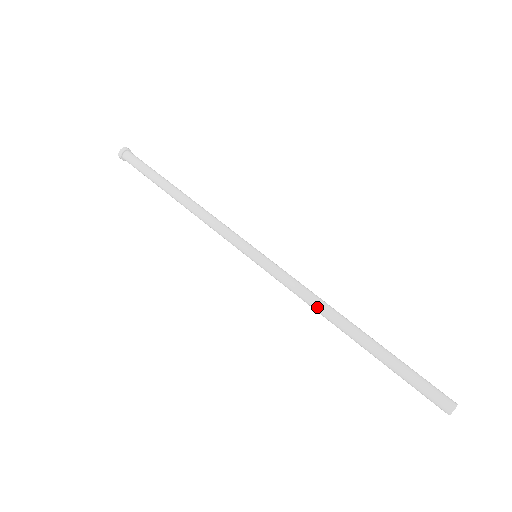
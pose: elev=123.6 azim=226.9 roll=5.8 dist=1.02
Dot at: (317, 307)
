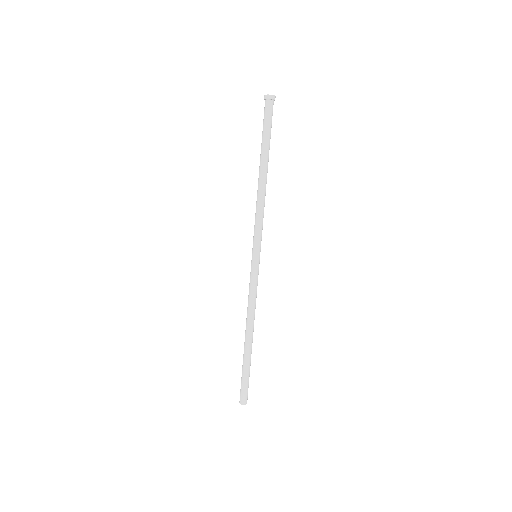
Dot at: (248, 313)
